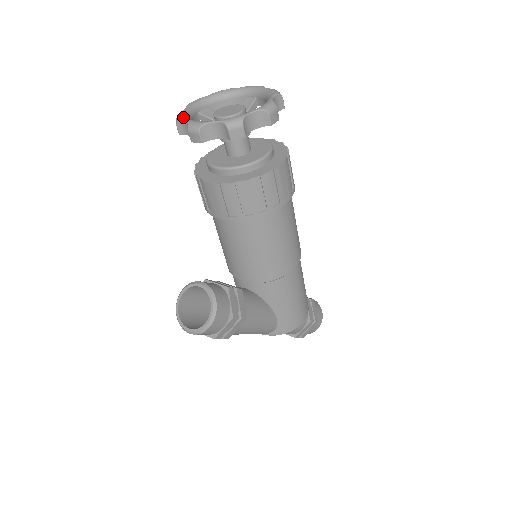
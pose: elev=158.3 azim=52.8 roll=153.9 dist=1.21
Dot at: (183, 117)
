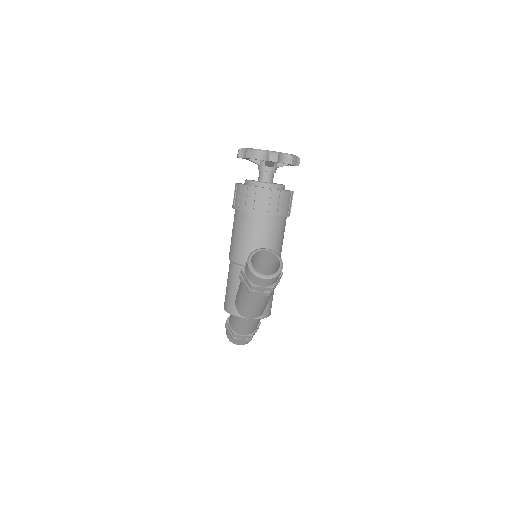
Dot at: (258, 149)
